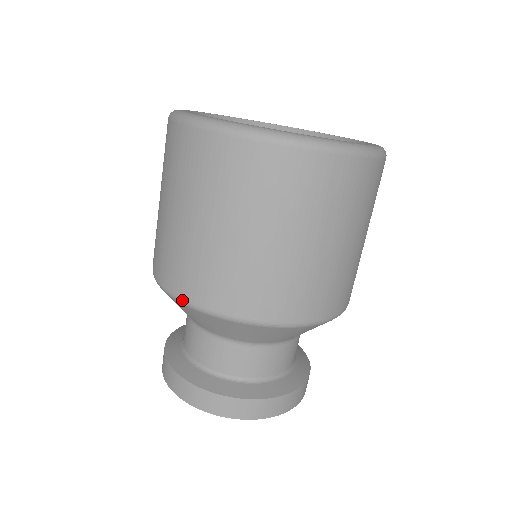
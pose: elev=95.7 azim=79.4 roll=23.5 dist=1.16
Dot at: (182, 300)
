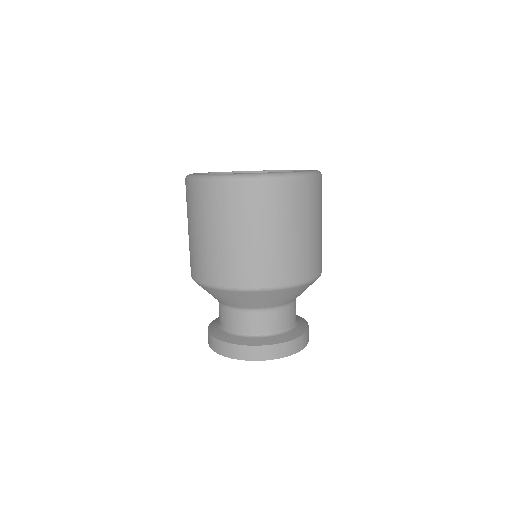
Dot at: (216, 286)
